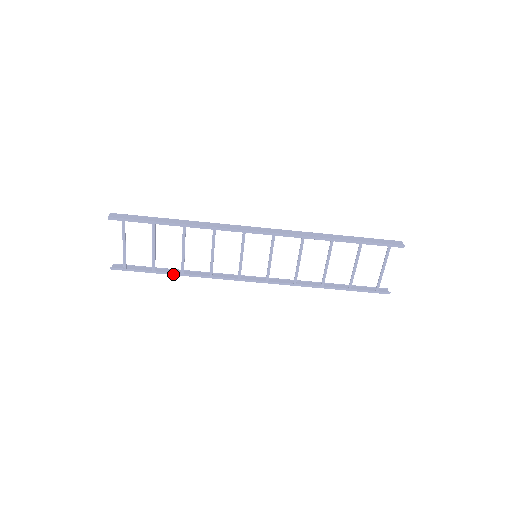
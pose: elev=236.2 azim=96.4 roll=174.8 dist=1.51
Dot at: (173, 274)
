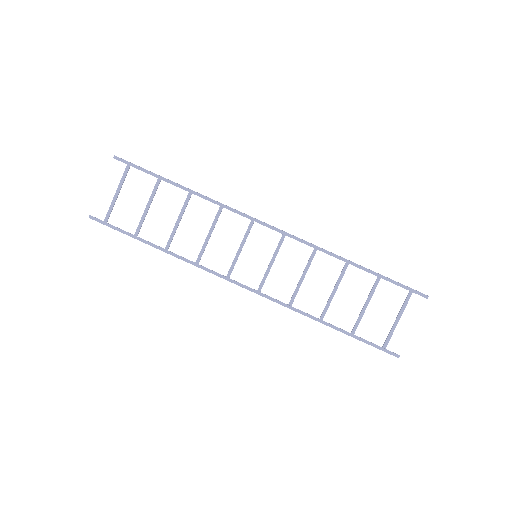
Dot at: (155, 246)
